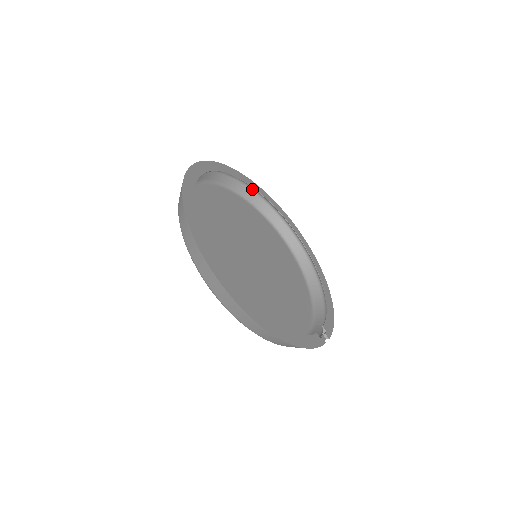
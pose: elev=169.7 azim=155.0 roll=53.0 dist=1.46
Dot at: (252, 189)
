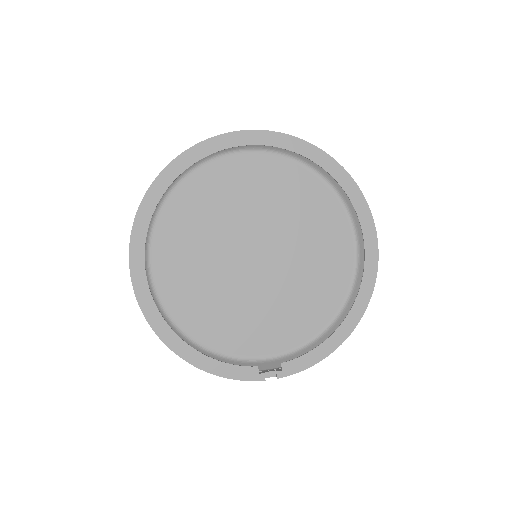
Dot at: (326, 164)
